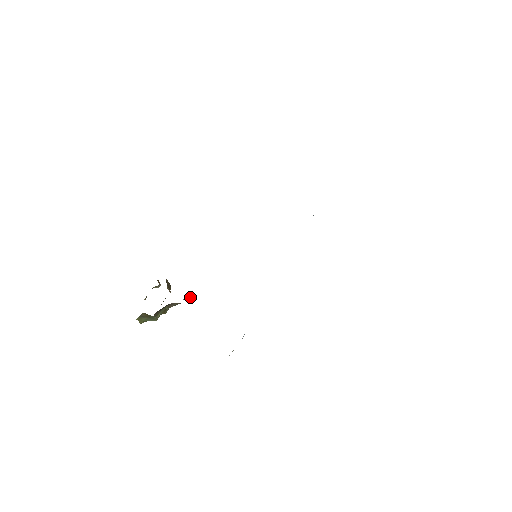
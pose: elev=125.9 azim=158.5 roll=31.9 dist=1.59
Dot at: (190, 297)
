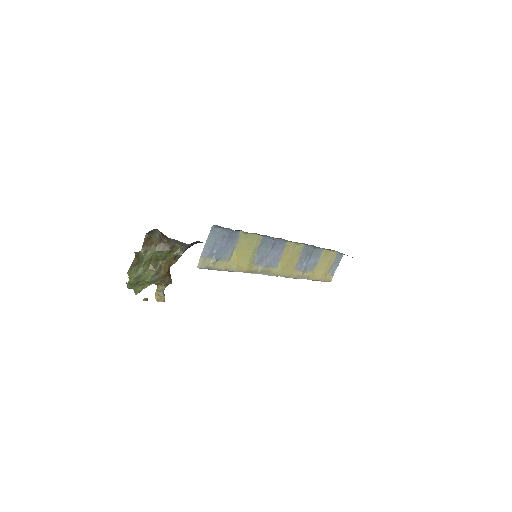
Dot at: (181, 247)
